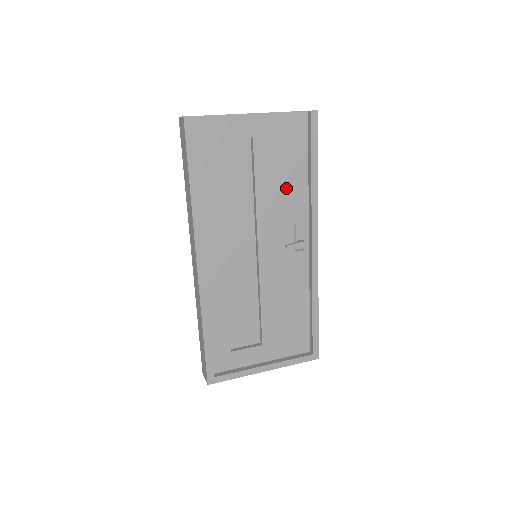
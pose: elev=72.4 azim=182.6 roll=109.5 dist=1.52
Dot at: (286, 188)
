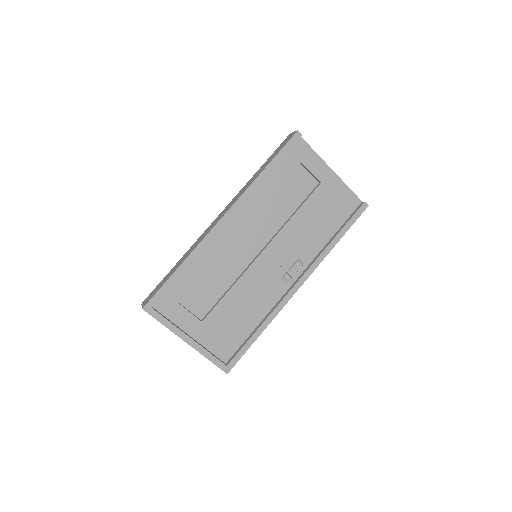
Dot at: (312, 232)
